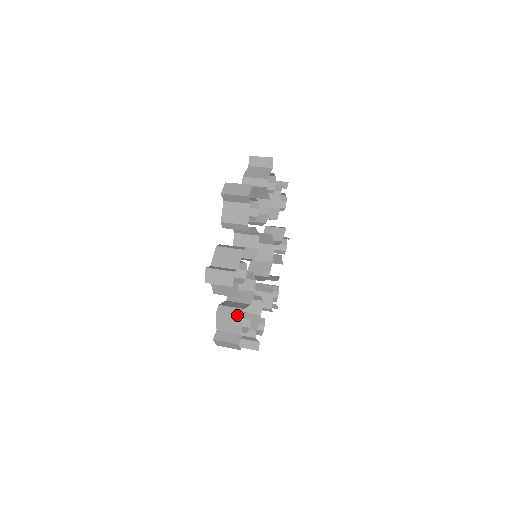
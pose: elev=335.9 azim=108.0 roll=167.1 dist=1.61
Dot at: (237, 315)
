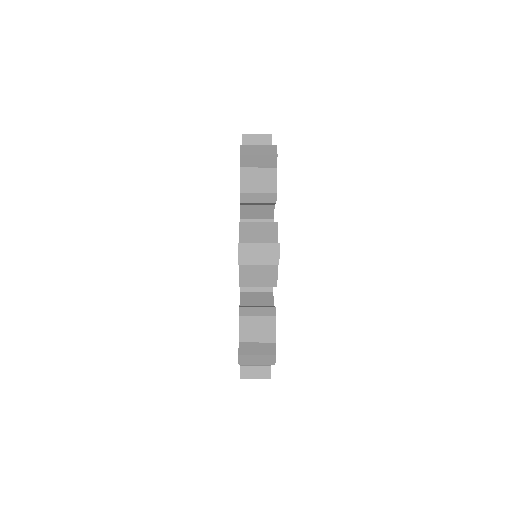
Dot at: occluded
